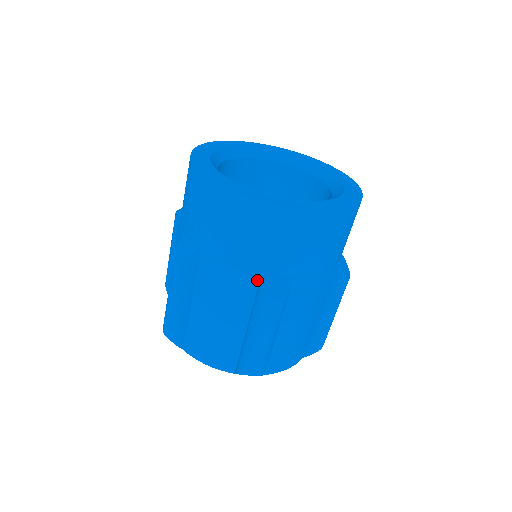
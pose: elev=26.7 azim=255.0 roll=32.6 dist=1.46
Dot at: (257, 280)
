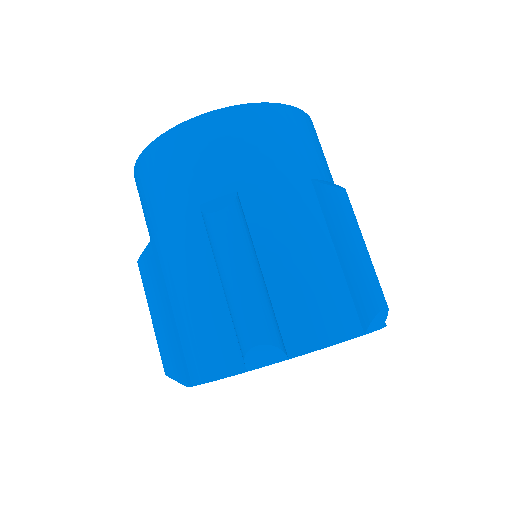
Dot at: (200, 215)
